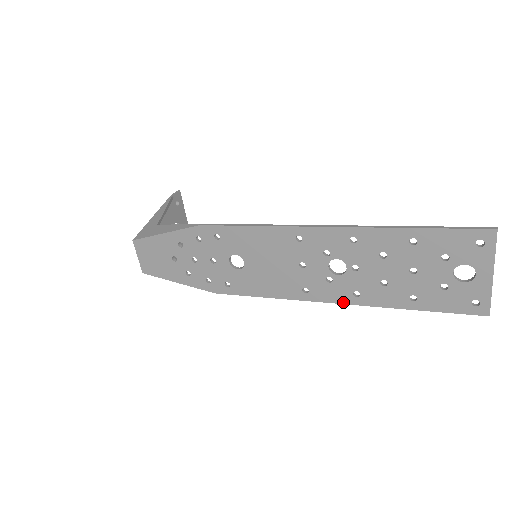
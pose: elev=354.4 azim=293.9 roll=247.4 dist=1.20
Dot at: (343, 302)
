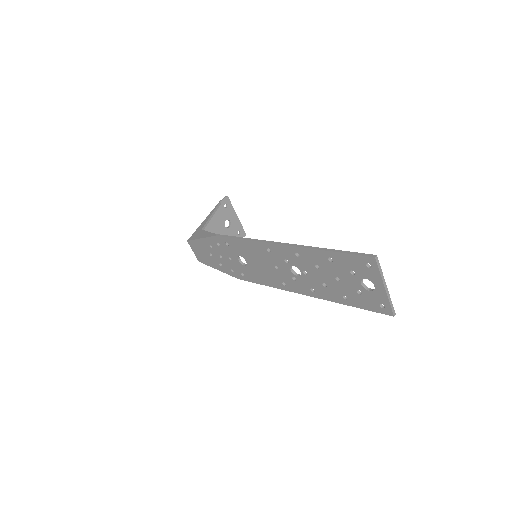
Dot at: (307, 294)
